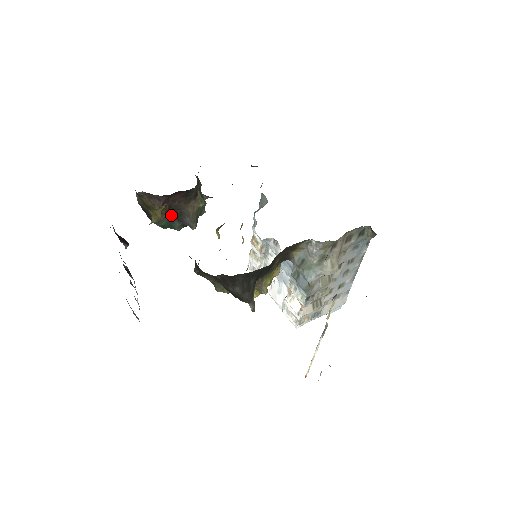
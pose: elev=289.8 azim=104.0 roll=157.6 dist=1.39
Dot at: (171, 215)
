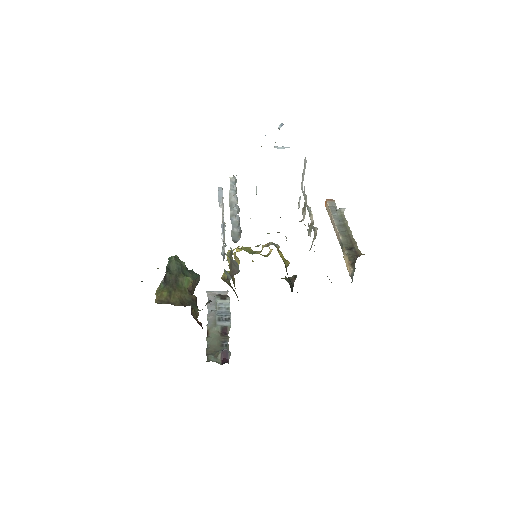
Dot at: occluded
